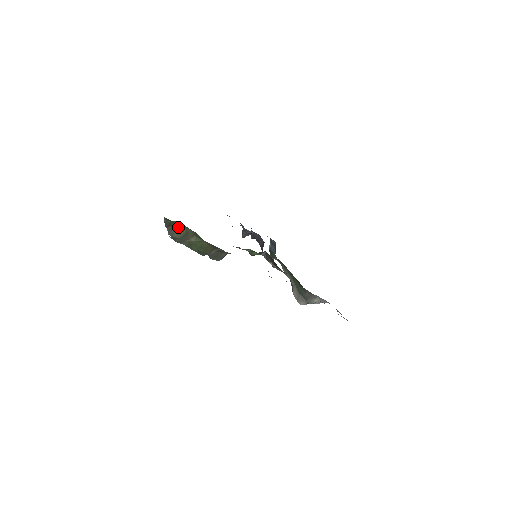
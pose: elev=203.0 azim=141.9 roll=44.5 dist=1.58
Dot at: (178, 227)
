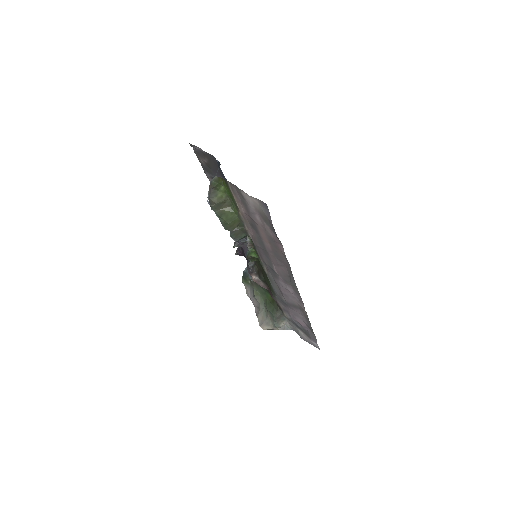
Dot at: (220, 192)
